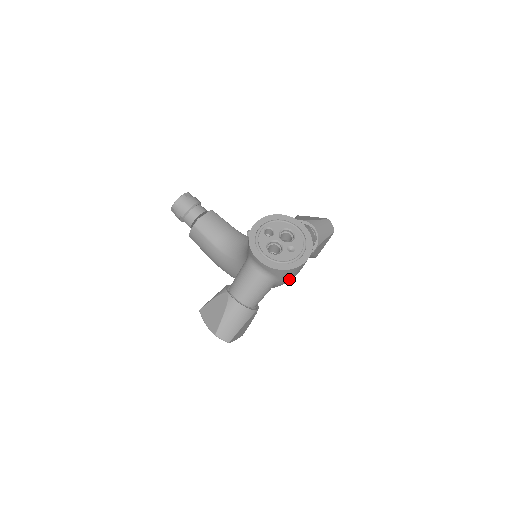
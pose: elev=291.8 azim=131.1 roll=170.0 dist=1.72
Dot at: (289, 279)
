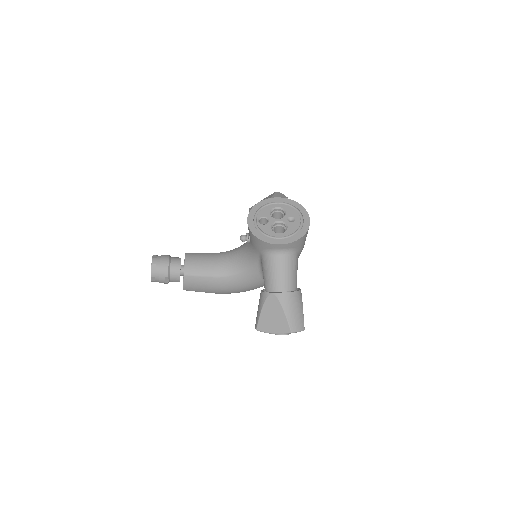
Dot at: occluded
